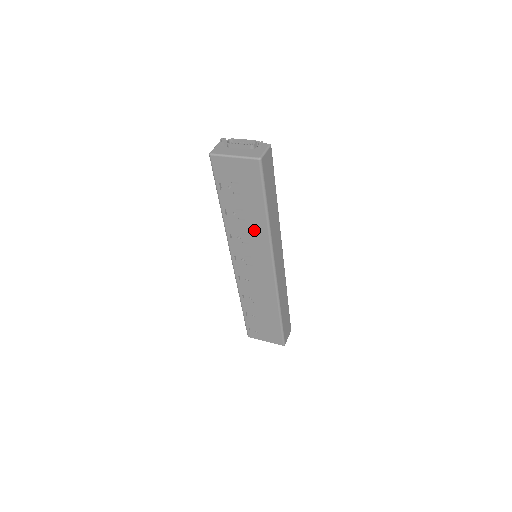
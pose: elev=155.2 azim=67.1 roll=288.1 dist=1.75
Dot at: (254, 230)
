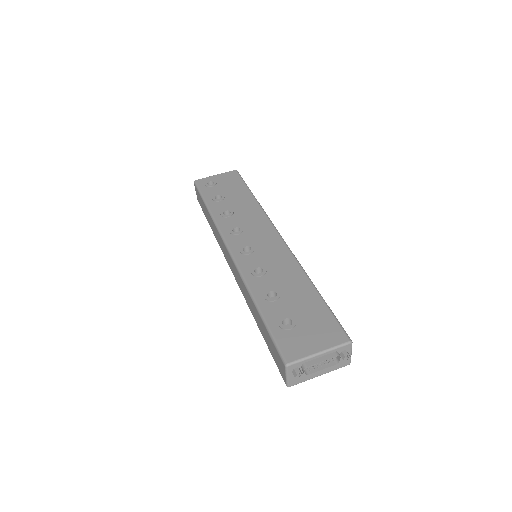
Dot at: occluded
